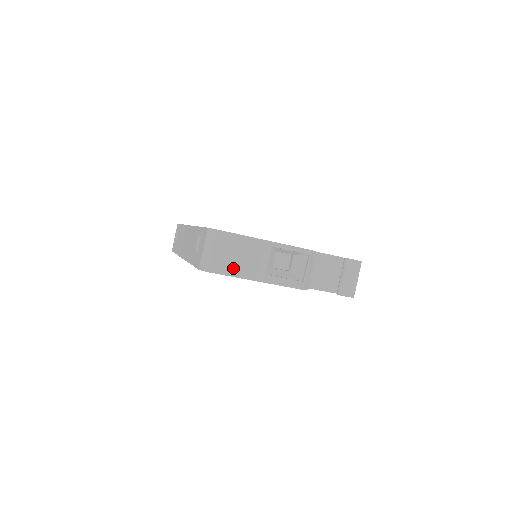
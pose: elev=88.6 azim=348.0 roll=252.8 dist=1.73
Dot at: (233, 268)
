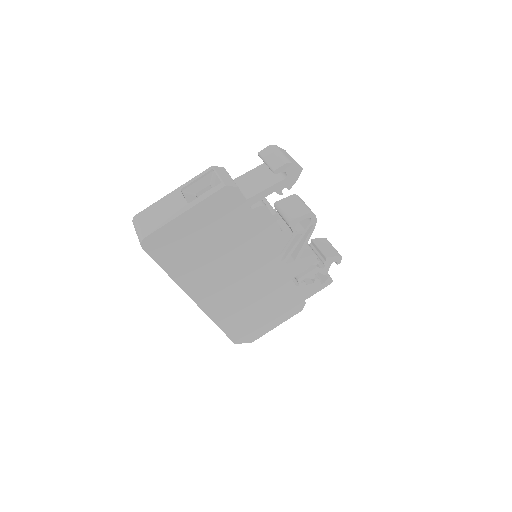
Dot at: (160, 222)
